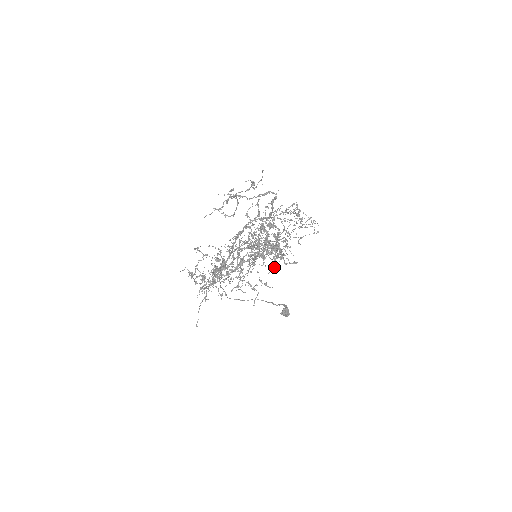
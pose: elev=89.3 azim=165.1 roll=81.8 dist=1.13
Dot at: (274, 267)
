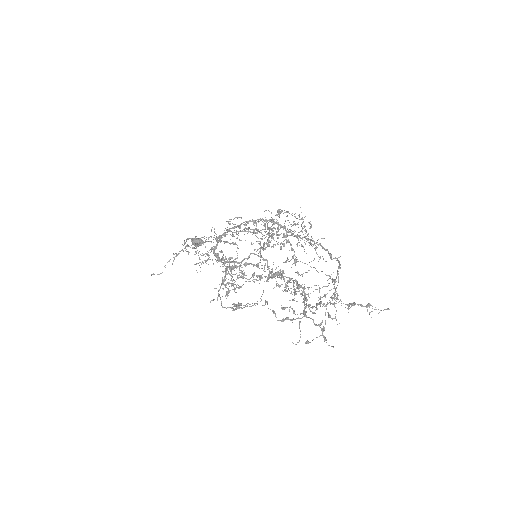
Dot at: occluded
